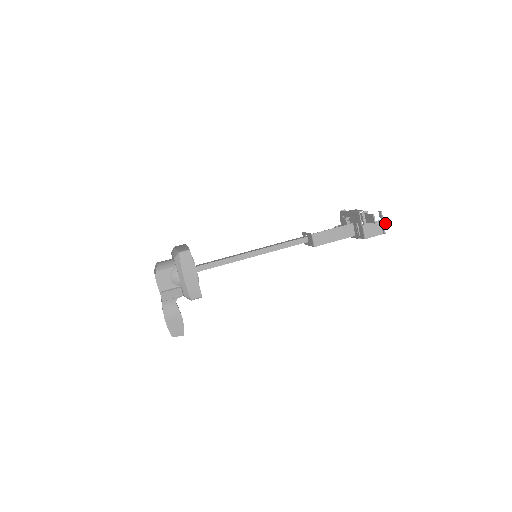
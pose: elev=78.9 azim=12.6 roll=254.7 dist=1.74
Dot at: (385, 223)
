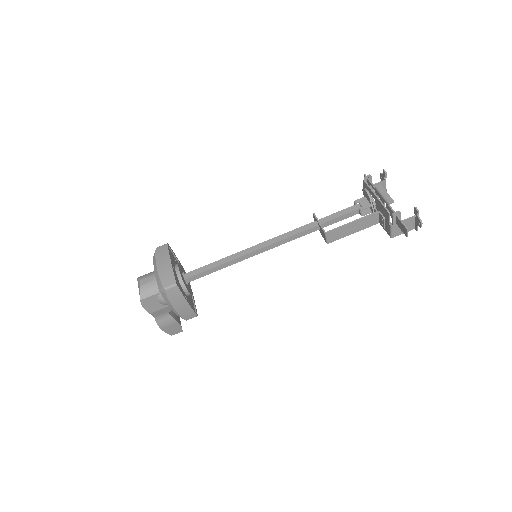
Dot at: (420, 225)
